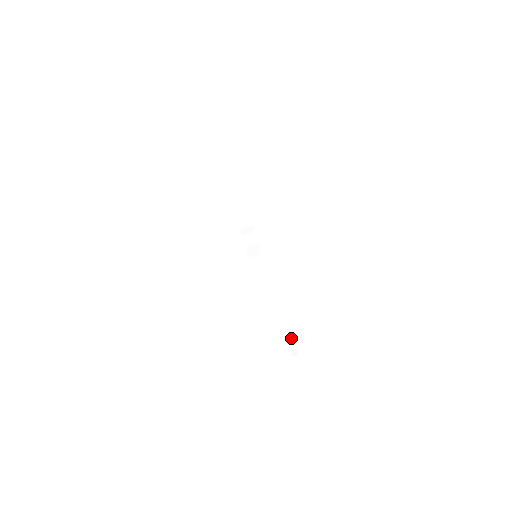
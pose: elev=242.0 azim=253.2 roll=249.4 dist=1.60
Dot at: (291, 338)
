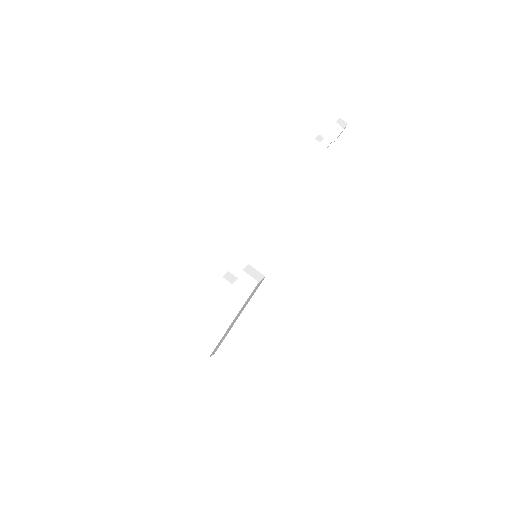
Dot at: occluded
